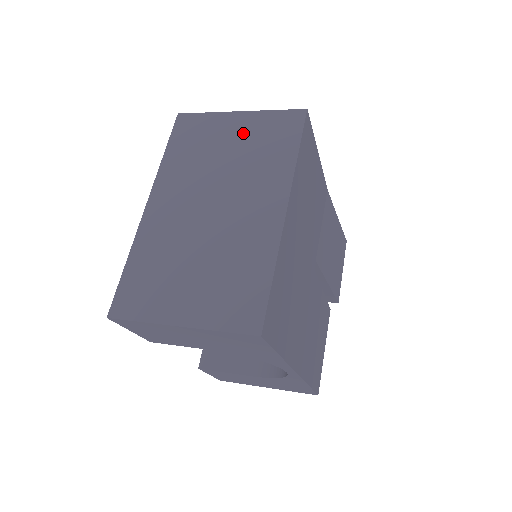
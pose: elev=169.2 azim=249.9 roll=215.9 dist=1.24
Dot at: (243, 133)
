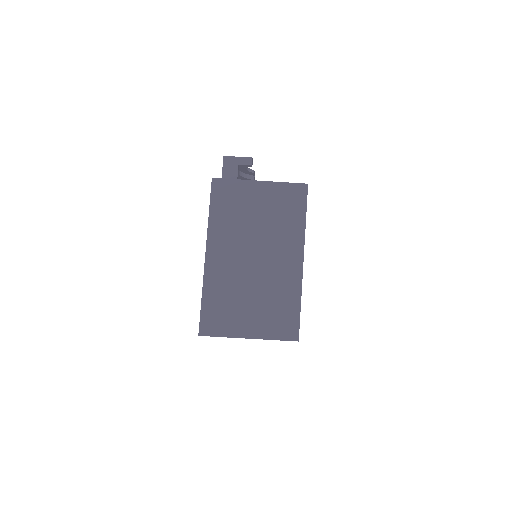
Dot at: (266, 200)
